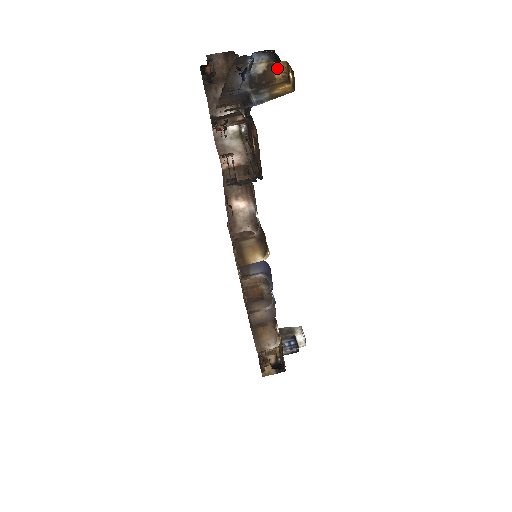
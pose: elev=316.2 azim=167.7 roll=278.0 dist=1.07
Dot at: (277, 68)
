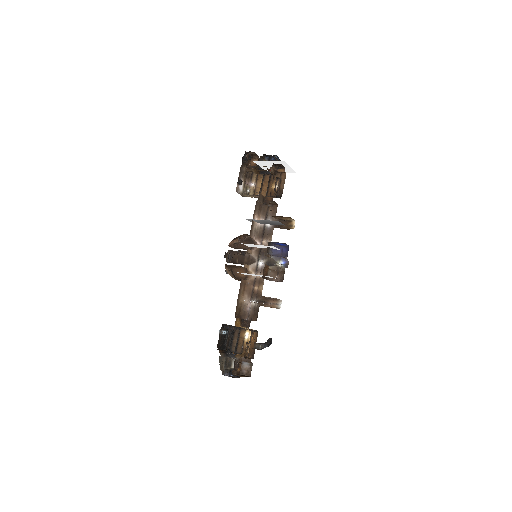
Dot at: occluded
